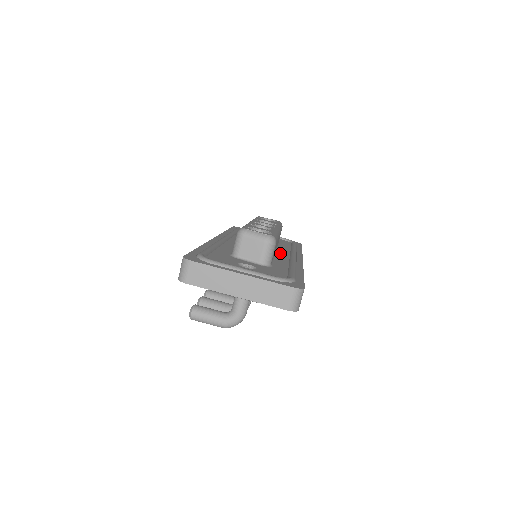
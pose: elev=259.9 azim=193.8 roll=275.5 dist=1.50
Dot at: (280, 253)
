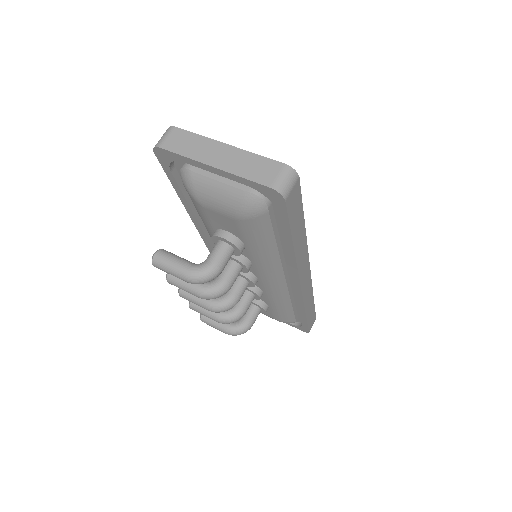
Dot at: occluded
